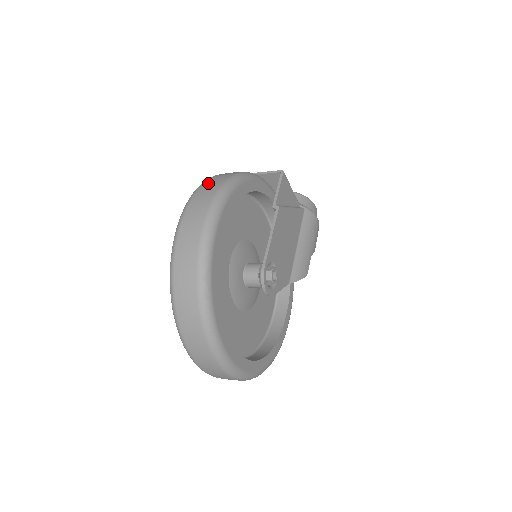
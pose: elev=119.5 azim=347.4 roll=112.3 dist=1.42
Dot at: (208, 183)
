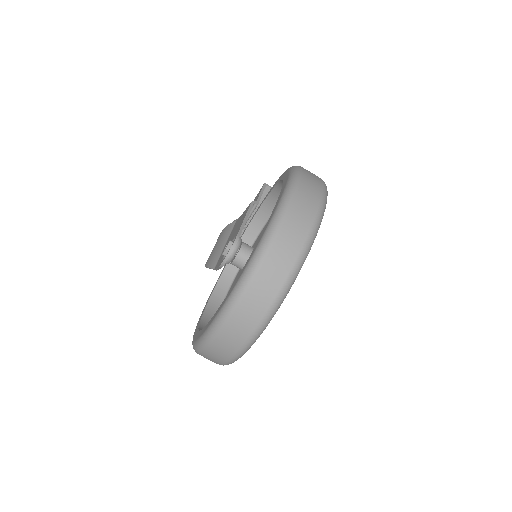
Dot at: occluded
